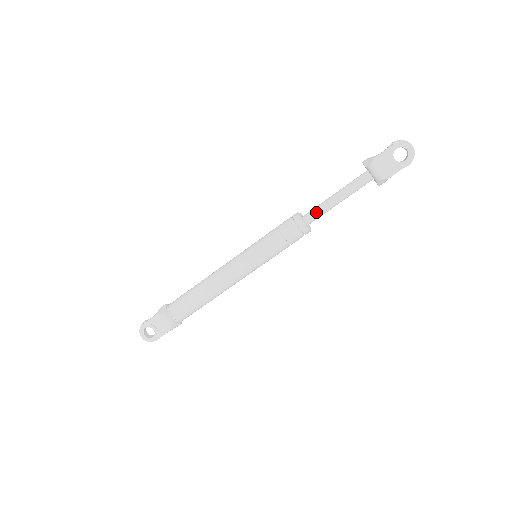
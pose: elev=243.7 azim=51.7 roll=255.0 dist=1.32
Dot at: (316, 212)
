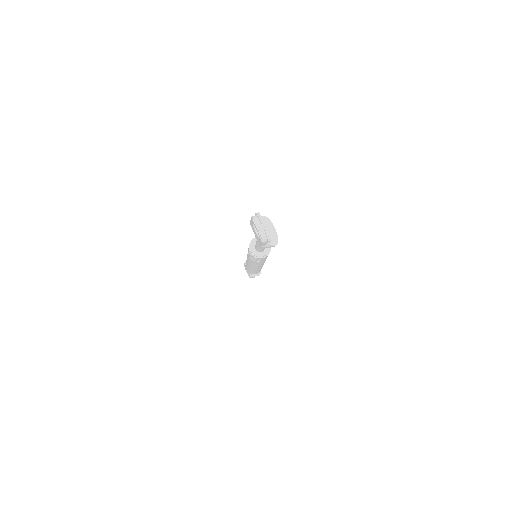
Dot at: occluded
